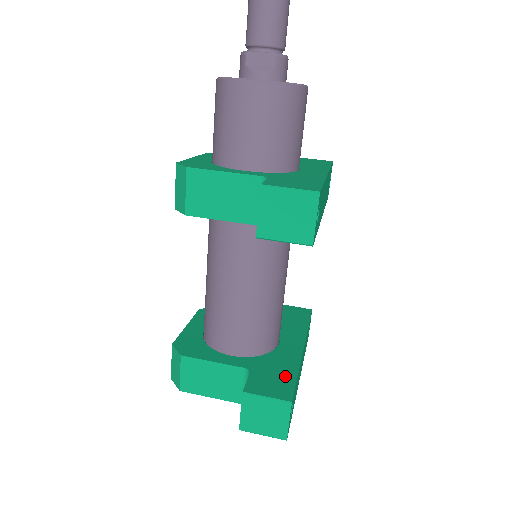
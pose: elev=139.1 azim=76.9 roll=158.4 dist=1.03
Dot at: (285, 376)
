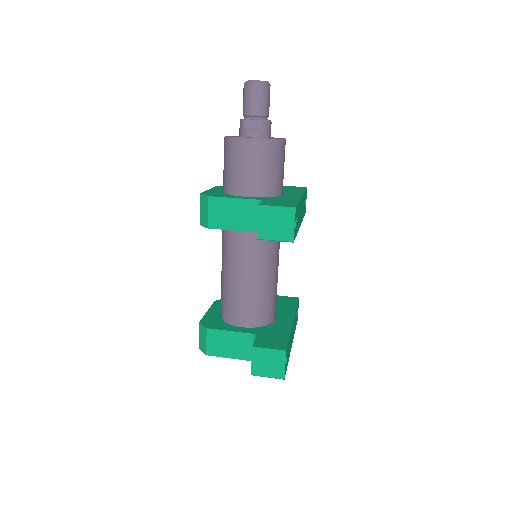
Dot at: (281, 337)
